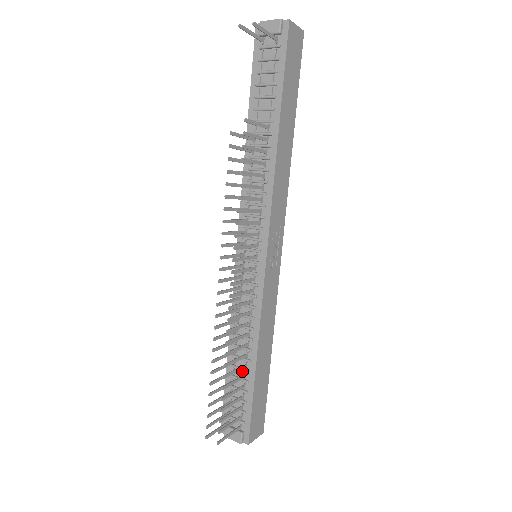
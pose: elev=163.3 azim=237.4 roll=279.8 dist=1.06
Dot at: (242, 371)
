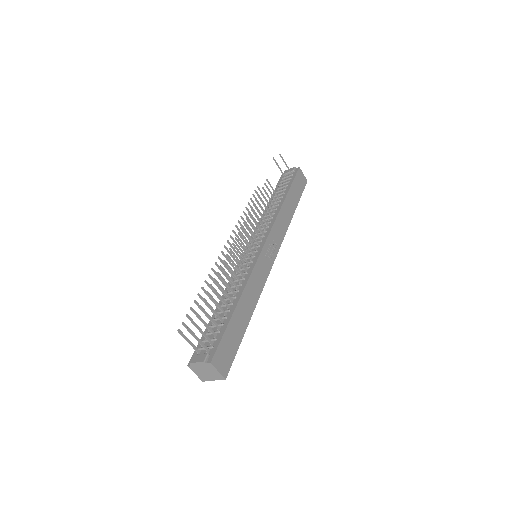
Dot at: (224, 313)
